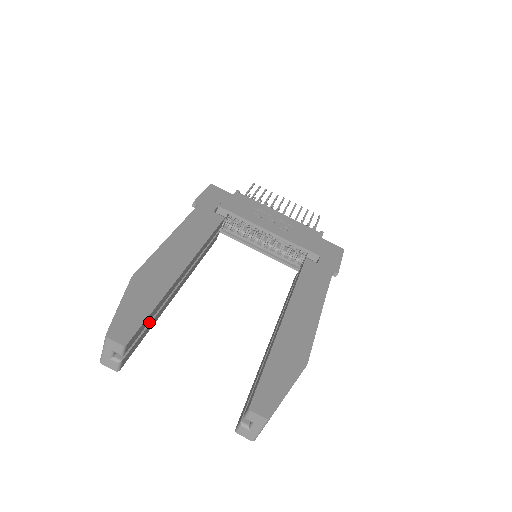
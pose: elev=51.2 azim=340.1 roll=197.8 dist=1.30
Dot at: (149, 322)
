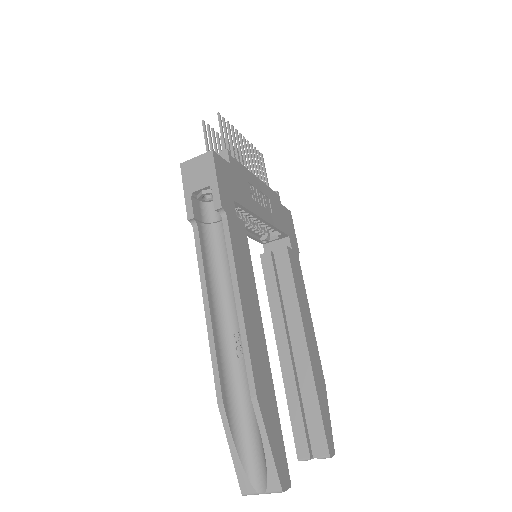
Dot at: occluded
